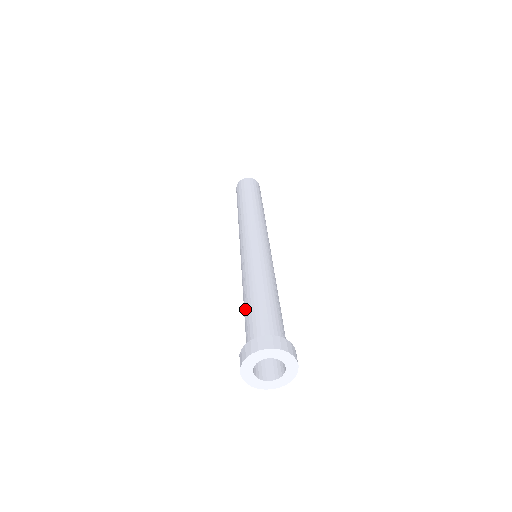
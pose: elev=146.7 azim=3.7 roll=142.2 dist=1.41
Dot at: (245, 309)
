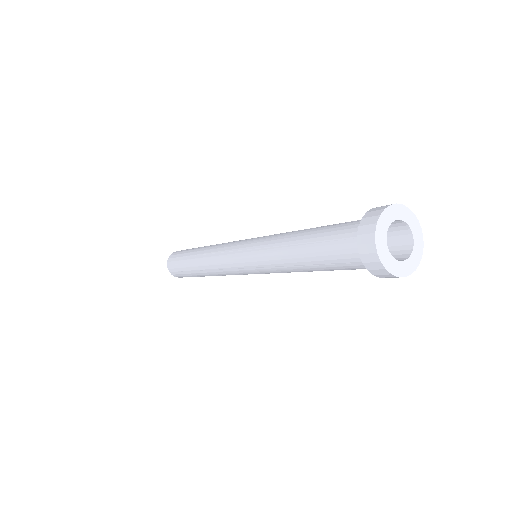
Dot at: (319, 227)
